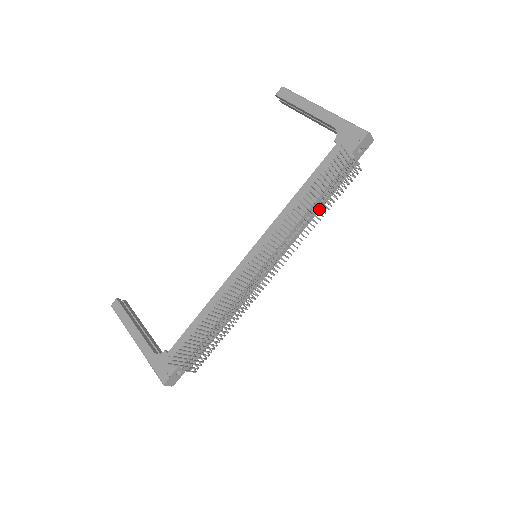
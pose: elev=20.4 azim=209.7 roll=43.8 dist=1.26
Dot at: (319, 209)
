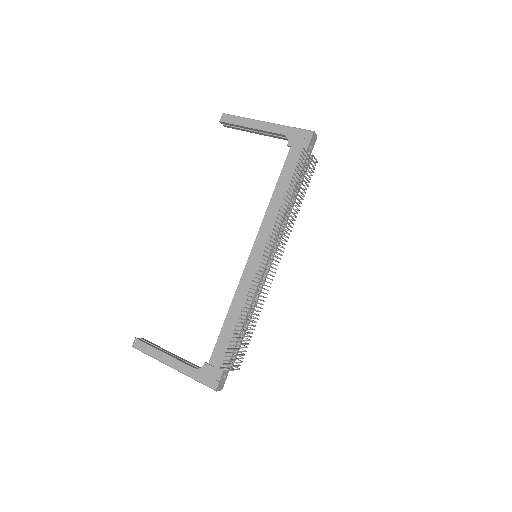
Dot at: (294, 202)
